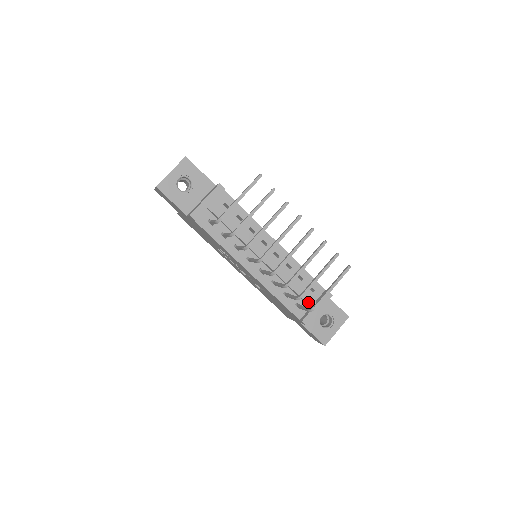
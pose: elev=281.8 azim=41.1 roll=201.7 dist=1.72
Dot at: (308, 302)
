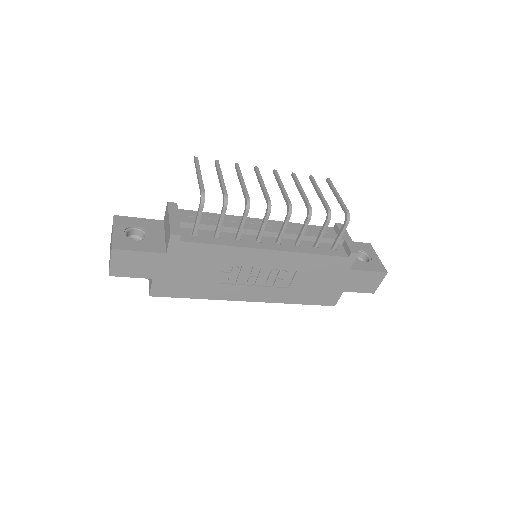
Dot at: occluded
